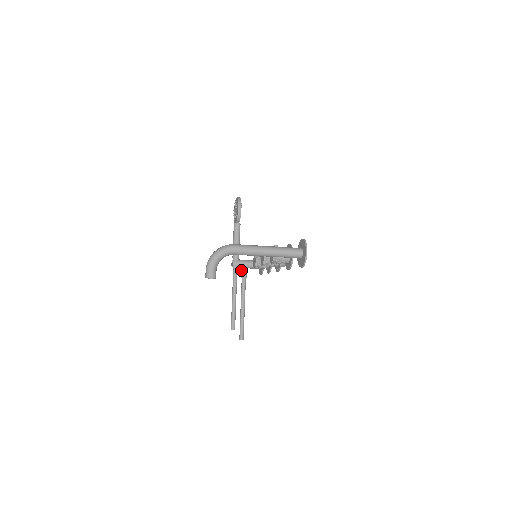
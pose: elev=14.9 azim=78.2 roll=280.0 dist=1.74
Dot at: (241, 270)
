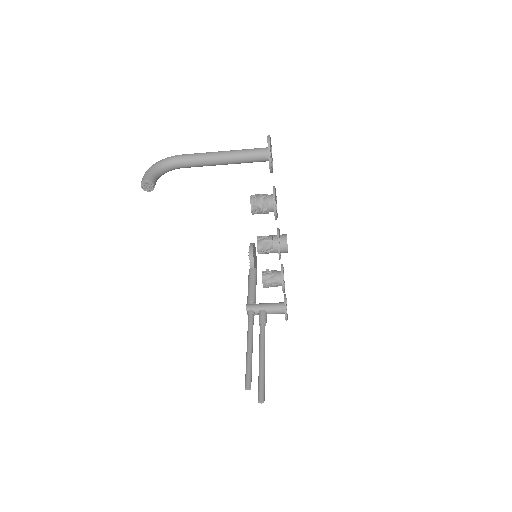
Dot at: occluded
